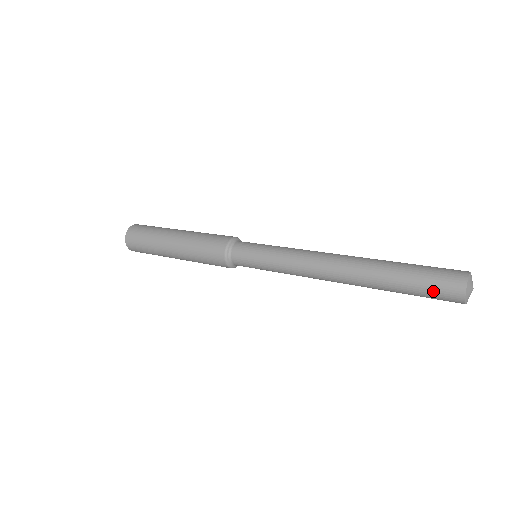
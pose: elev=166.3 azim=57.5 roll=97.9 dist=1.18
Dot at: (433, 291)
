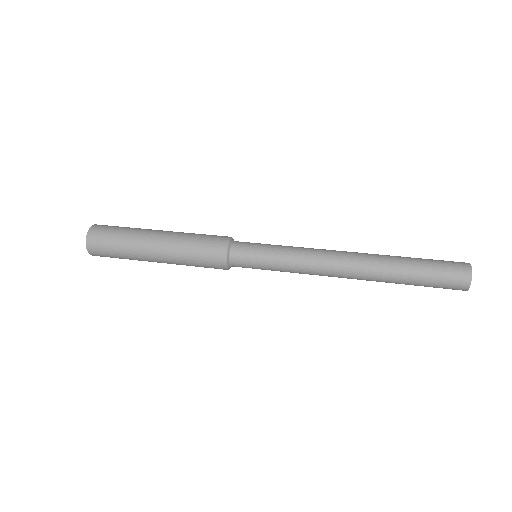
Dot at: (442, 284)
